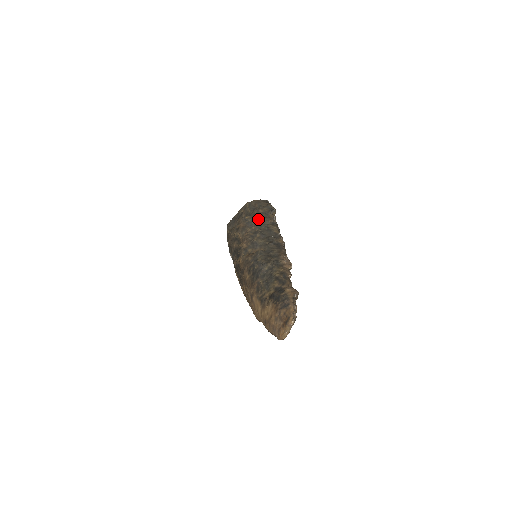
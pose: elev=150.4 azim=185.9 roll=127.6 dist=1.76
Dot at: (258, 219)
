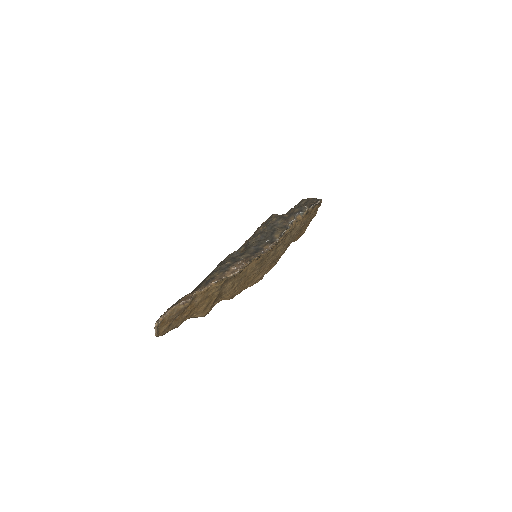
Dot at: (277, 219)
